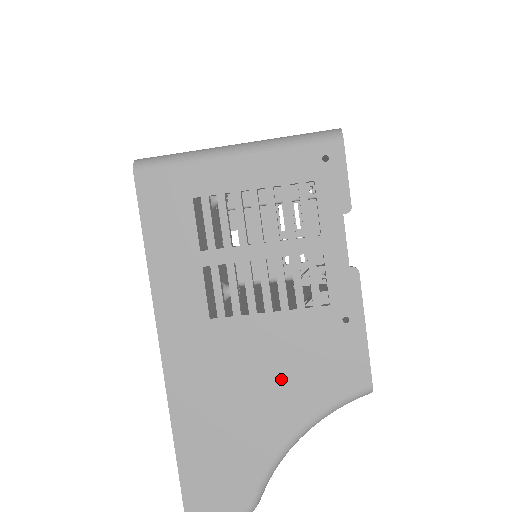
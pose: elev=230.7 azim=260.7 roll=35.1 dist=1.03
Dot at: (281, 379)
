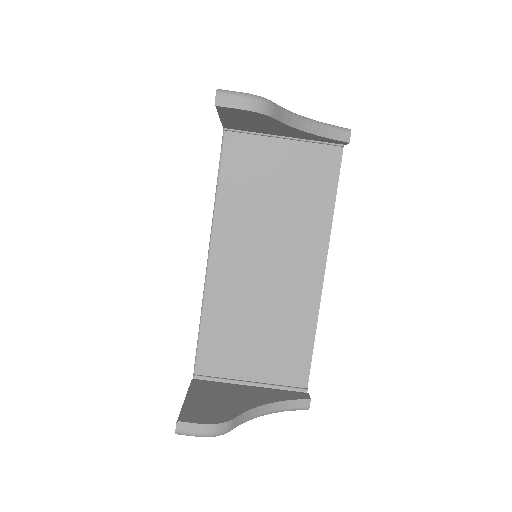
Dot at: occluded
